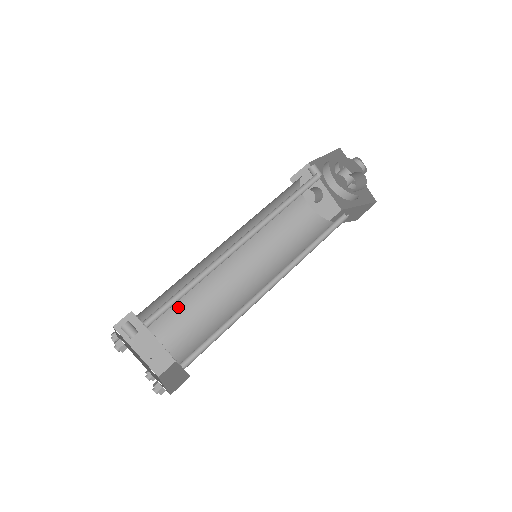
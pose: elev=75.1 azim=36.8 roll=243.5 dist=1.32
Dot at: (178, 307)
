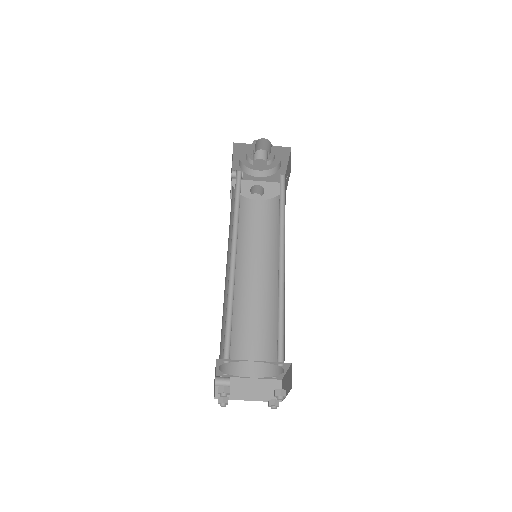
Dot at: (244, 343)
